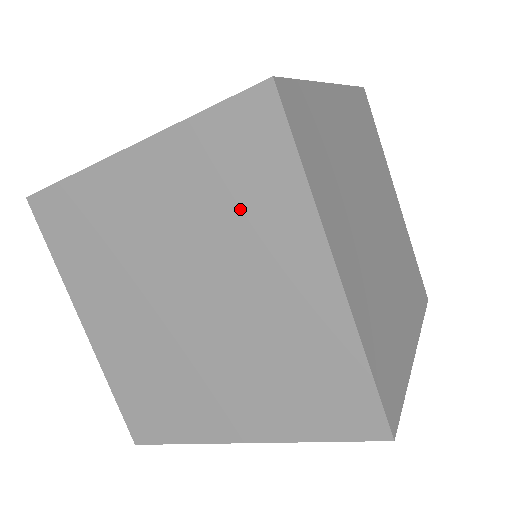
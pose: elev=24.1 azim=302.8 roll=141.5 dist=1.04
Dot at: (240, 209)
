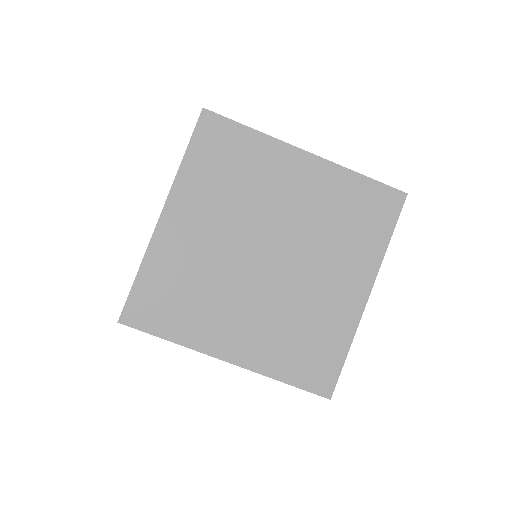
Dot at: (346, 232)
